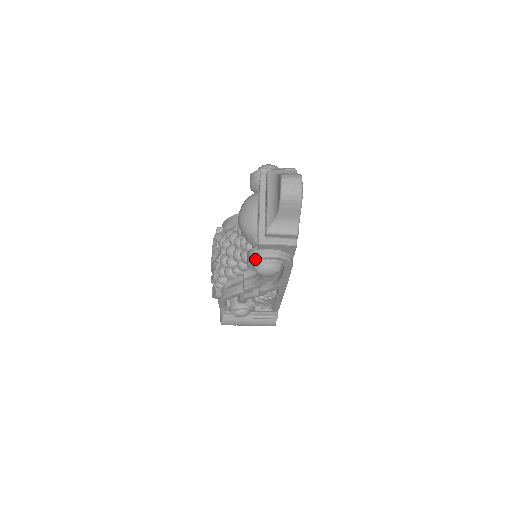
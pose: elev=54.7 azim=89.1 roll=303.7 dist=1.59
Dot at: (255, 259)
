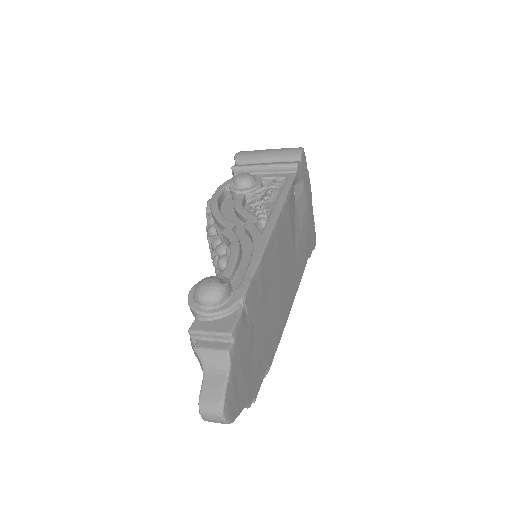
Dot at: occluded
